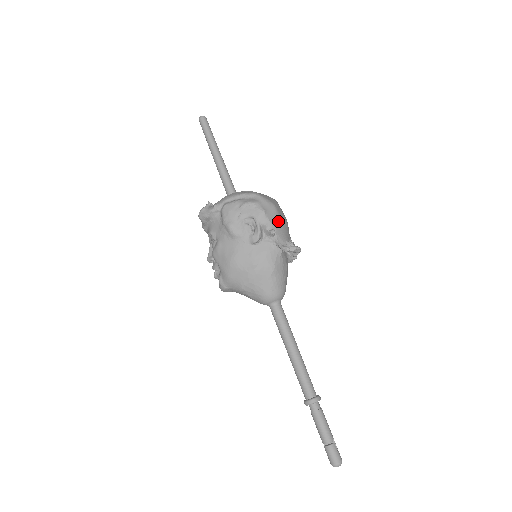
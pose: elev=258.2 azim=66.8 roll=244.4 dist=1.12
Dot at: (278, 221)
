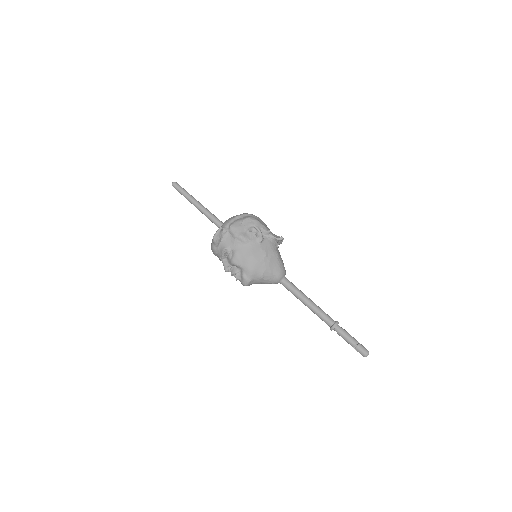
Dot at: (266, 225)
